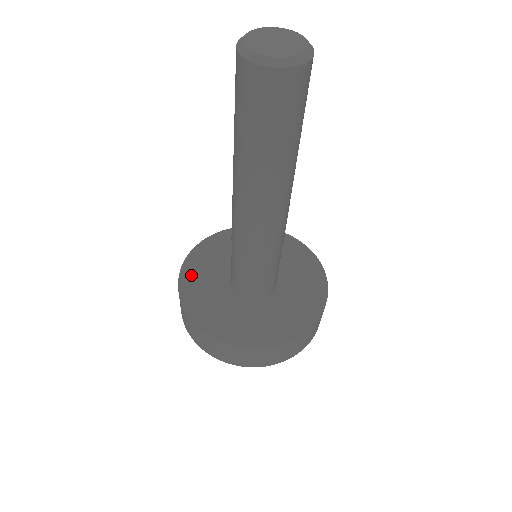
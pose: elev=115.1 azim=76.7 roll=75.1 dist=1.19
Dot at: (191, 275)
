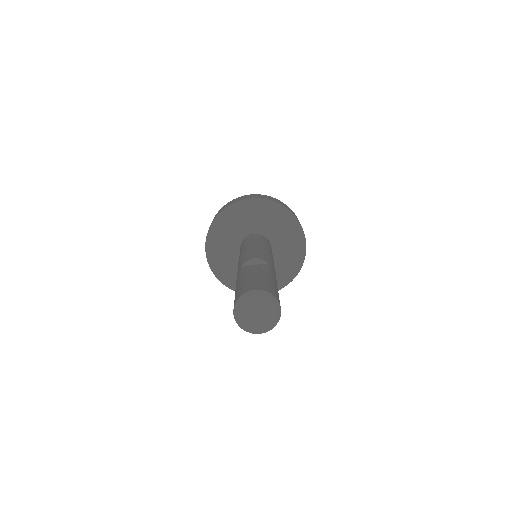
Dot at: (215, 260)
